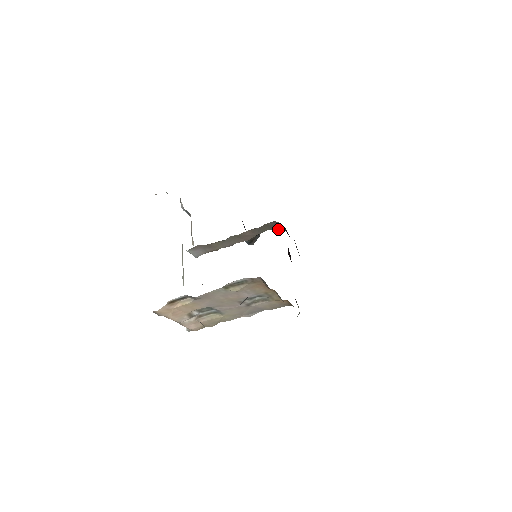
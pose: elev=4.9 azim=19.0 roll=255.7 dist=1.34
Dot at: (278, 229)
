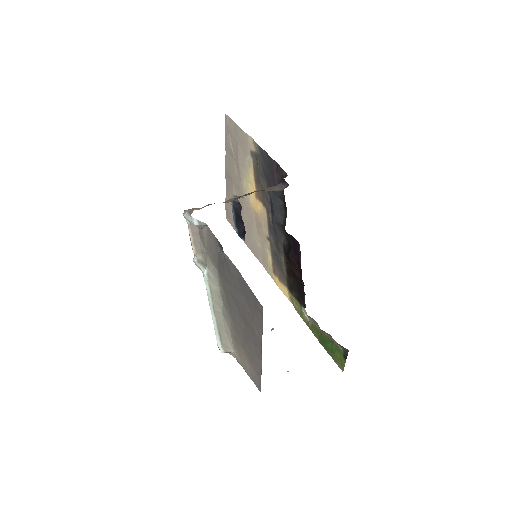
Dot at: occluded
